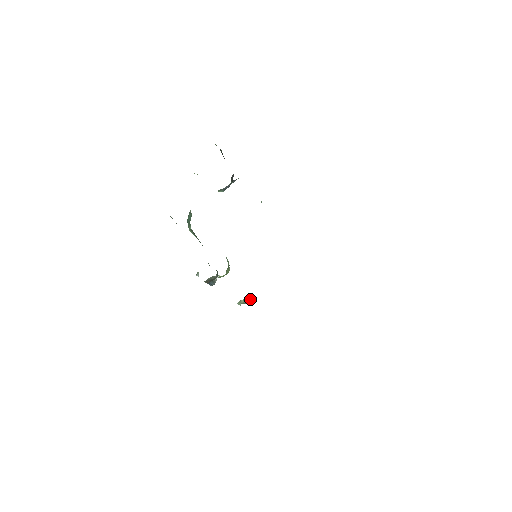
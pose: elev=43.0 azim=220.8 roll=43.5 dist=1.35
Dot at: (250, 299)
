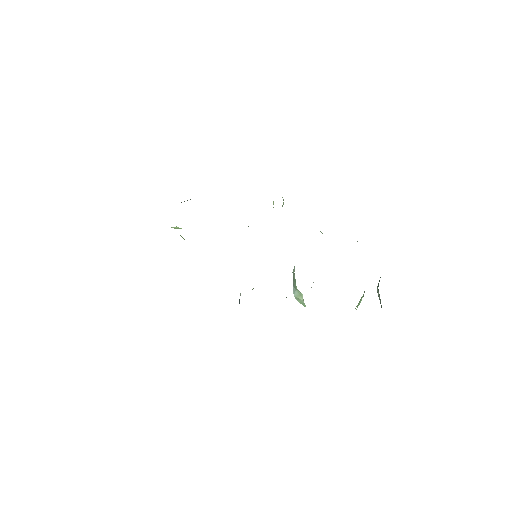
Dot at: occluded
